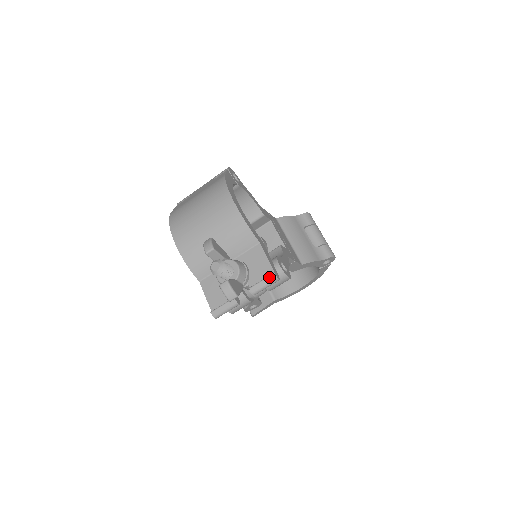
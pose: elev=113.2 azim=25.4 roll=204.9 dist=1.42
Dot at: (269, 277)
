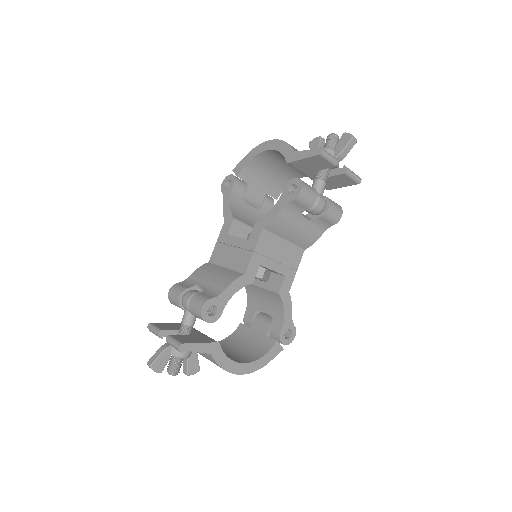
Dot at: occluded
